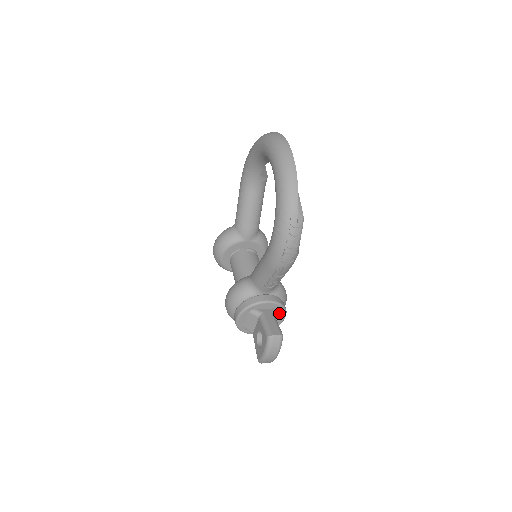
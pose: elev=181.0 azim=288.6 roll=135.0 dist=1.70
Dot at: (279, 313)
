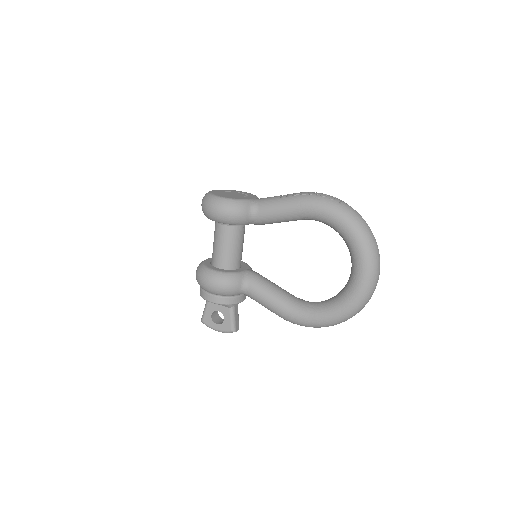
Dot at: occluded
